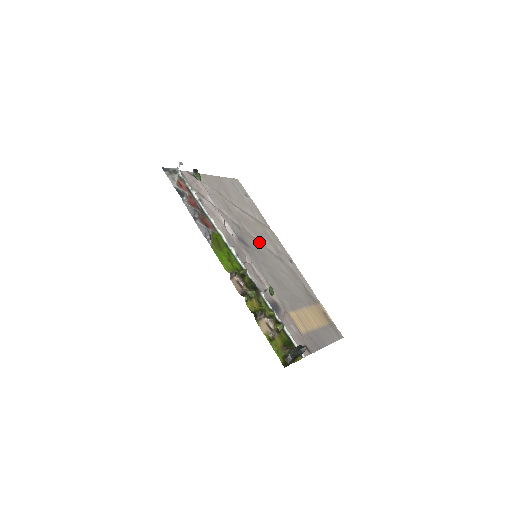
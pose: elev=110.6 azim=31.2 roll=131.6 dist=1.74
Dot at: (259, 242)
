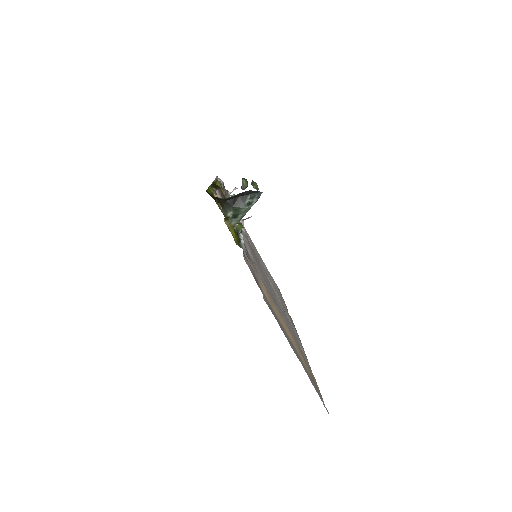
Dot at: occluded
